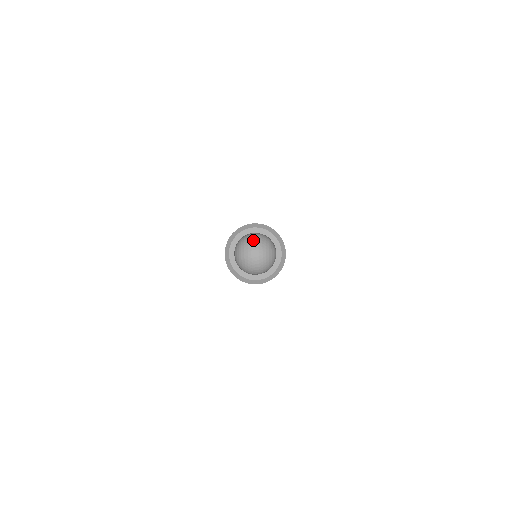
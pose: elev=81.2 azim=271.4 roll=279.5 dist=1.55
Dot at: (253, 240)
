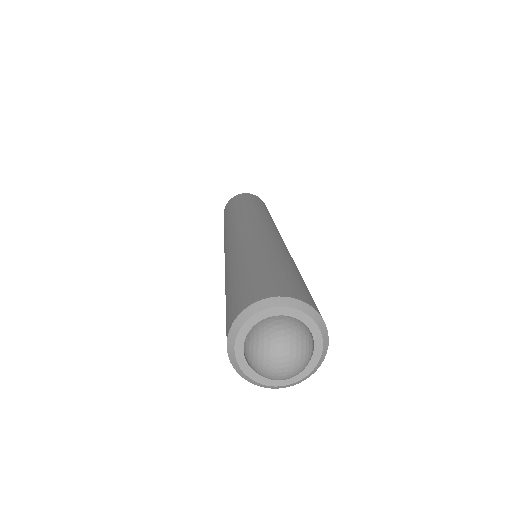
Dot at: (281, 337)
